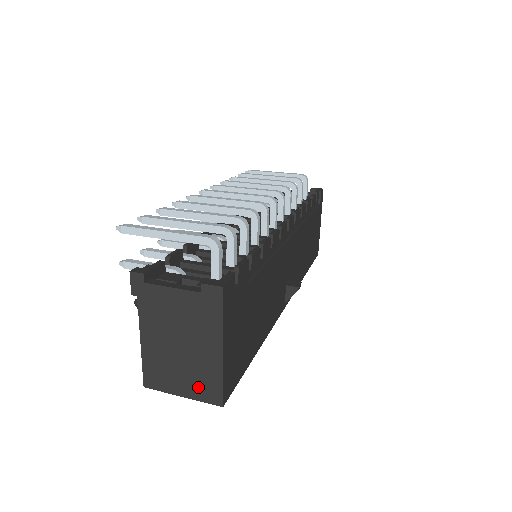
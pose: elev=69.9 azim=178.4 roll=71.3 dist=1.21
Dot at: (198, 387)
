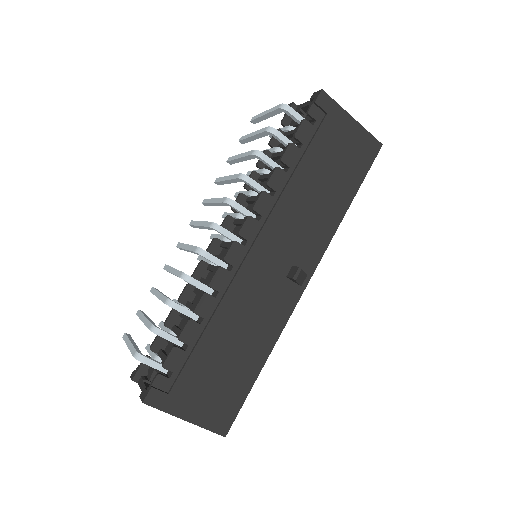
Dot at: occluded
